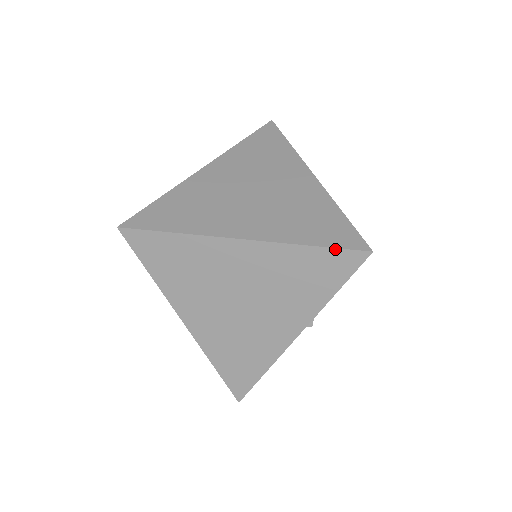
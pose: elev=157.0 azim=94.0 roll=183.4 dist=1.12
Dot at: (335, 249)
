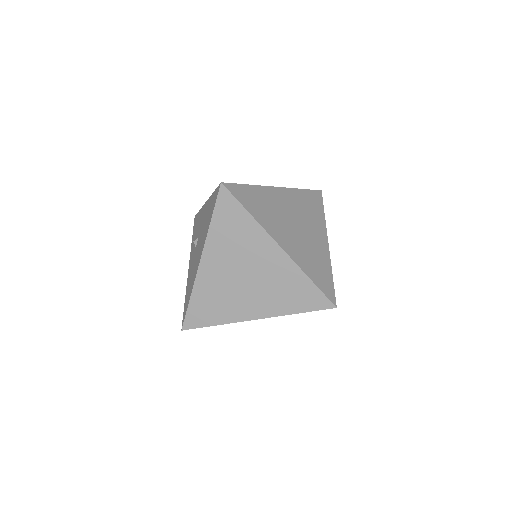
Dot at: (311, 190)
